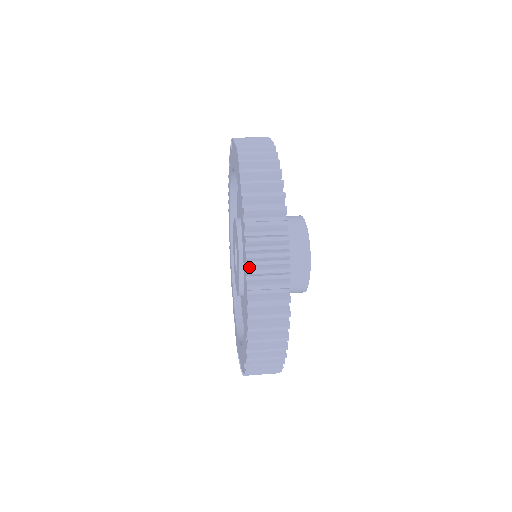
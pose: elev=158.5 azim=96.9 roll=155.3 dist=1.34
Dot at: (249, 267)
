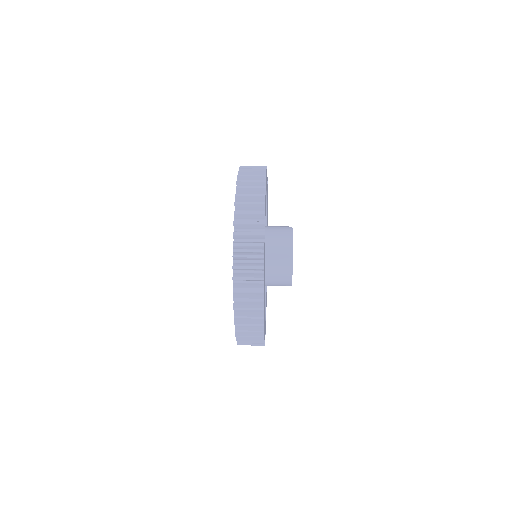
Dot at: occluded
